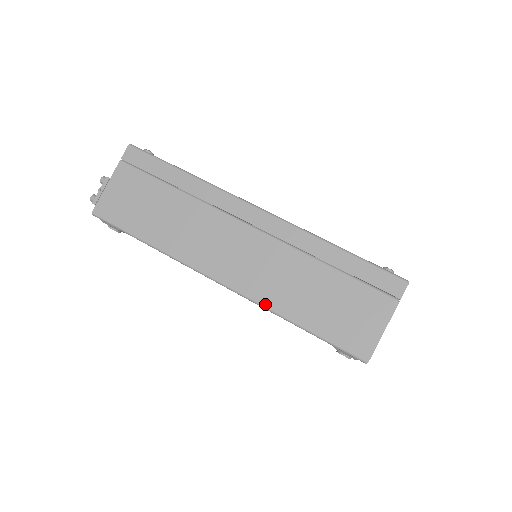
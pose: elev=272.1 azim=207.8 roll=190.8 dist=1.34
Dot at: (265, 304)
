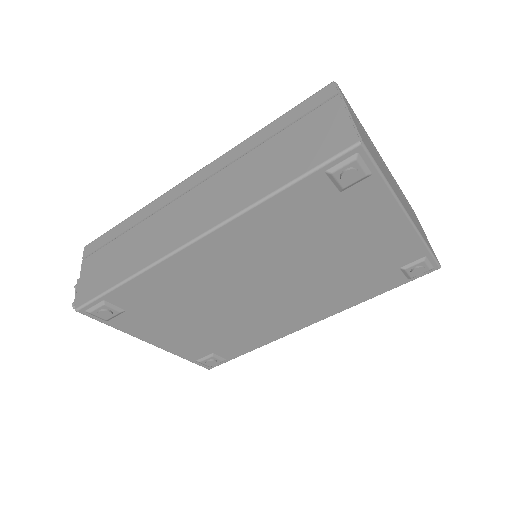
Dot at: (242, 208)
